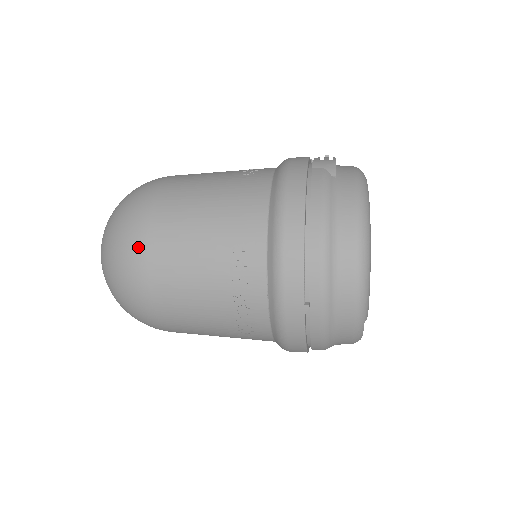
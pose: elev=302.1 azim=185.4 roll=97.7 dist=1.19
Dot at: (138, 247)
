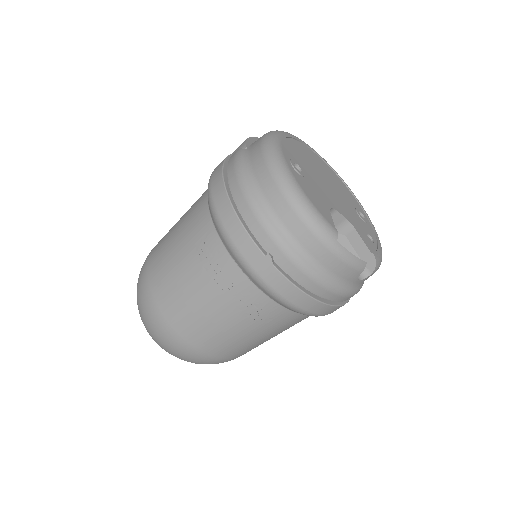
Dot at: (148, 298)
